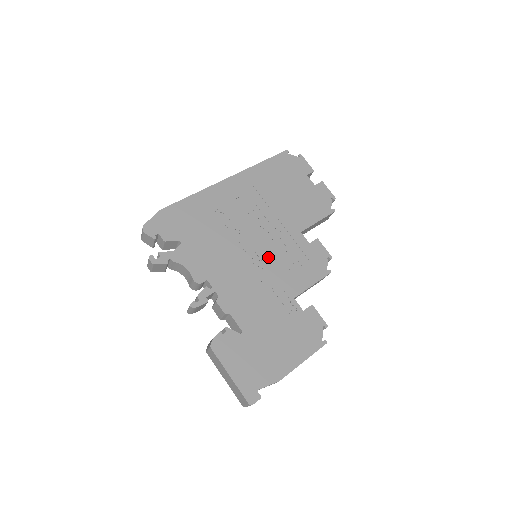
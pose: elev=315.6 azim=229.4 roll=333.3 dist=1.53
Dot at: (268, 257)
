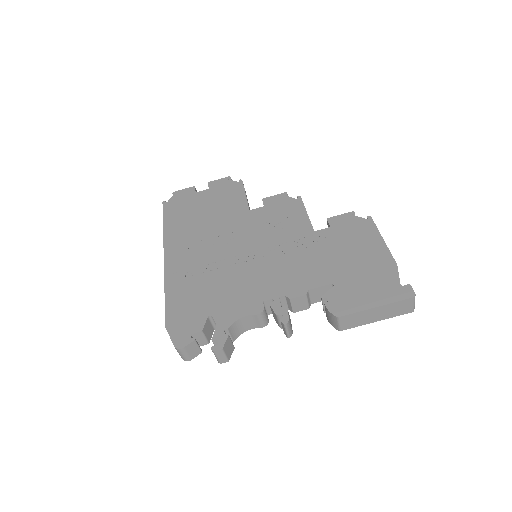
Dot at: (262, 242)
